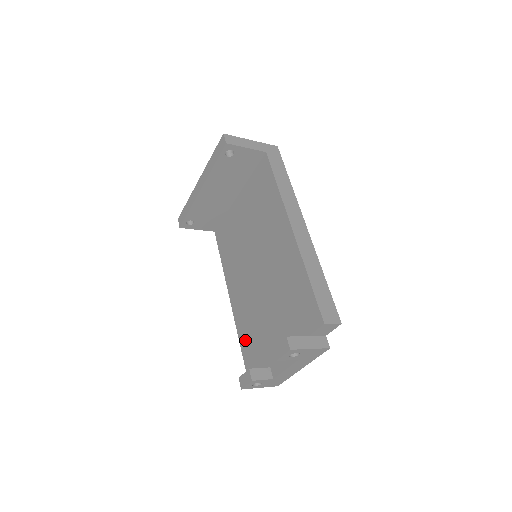
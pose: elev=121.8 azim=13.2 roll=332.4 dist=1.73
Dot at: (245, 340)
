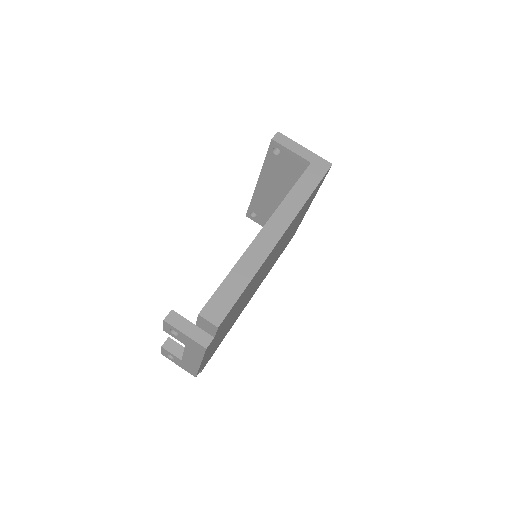
Dot at: occluded
